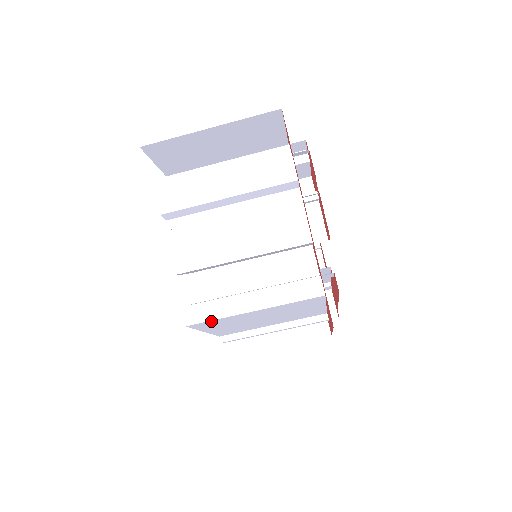
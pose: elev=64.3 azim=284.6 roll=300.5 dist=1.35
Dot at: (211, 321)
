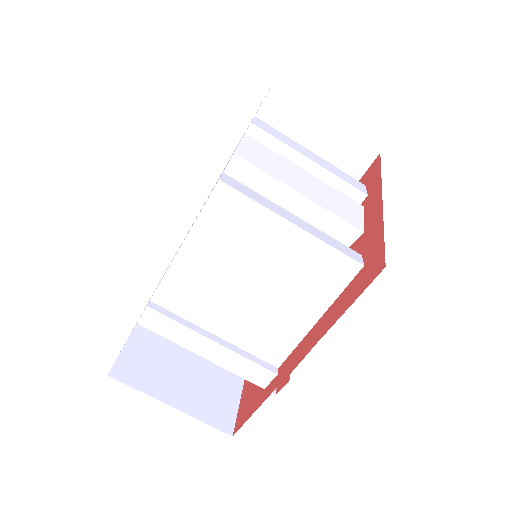
Dot at: (243, 200)
